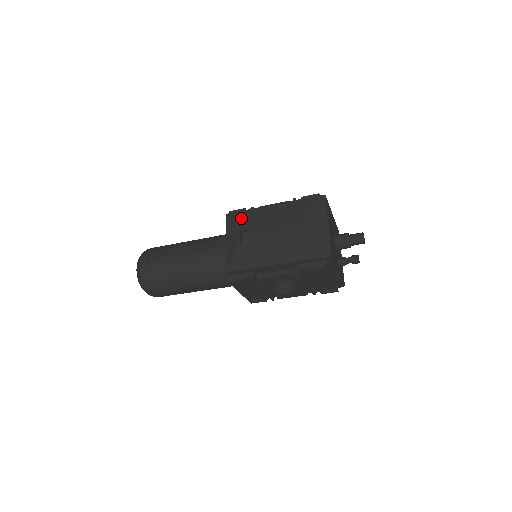
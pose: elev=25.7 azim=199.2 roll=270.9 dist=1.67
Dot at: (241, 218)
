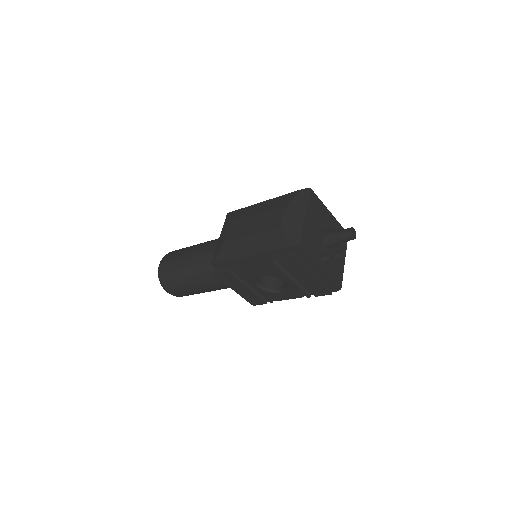
Dot at: (236, 215)
